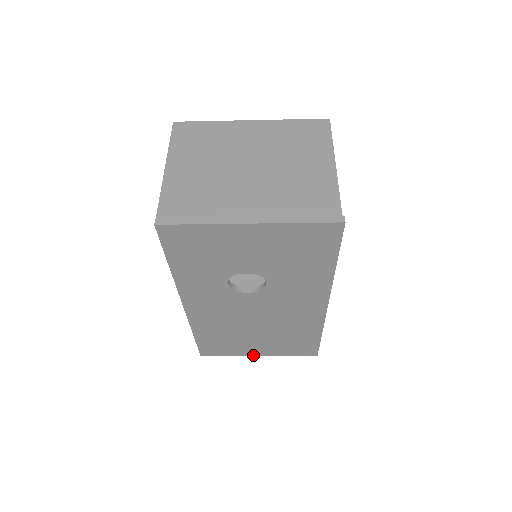
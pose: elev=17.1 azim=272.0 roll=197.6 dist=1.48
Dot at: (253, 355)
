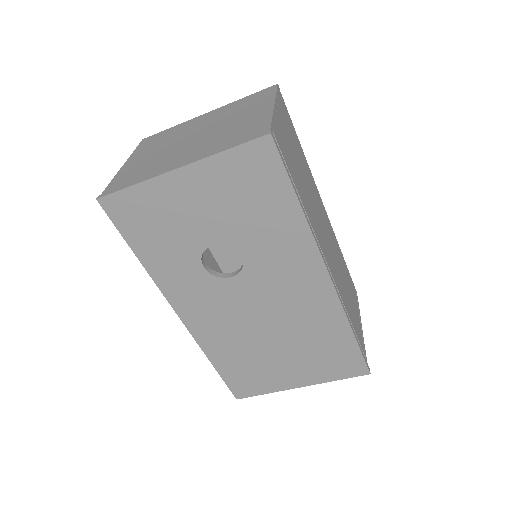
Dot at: (293, 387)
